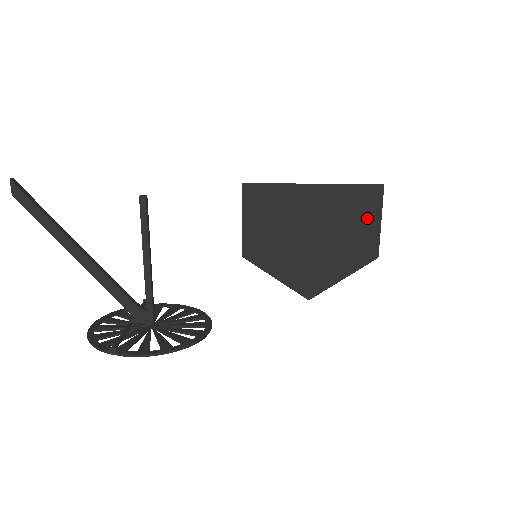
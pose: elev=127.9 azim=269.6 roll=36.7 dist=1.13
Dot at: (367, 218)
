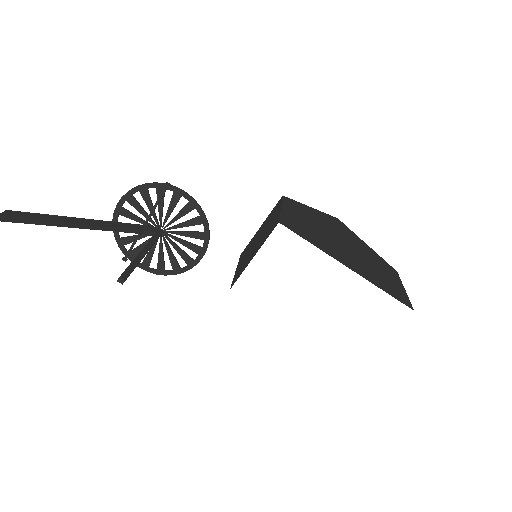
Dot at: occluded
